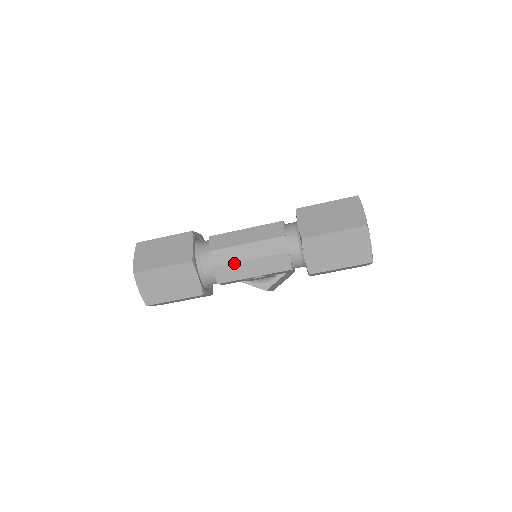
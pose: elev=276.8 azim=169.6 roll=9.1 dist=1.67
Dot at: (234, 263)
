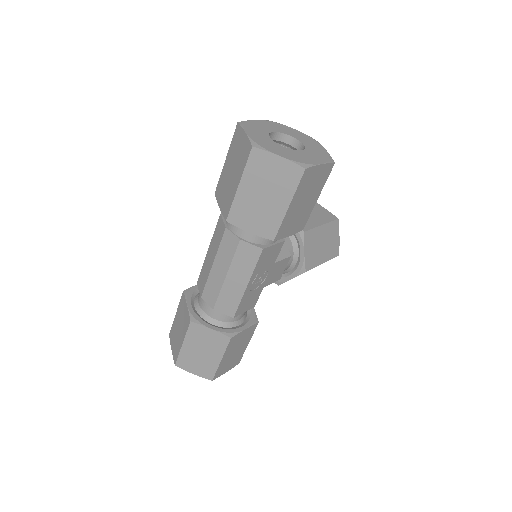
Dot at: (220, 291)
